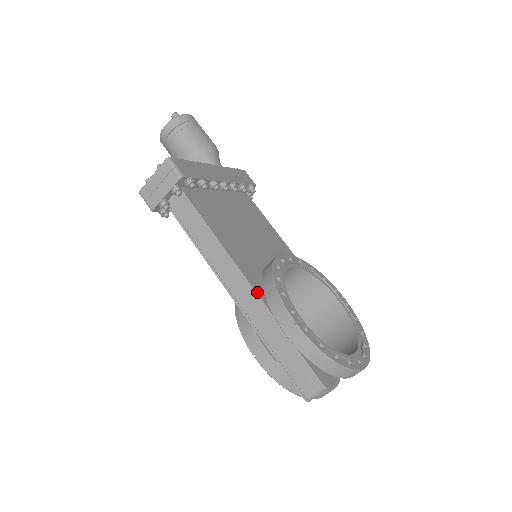
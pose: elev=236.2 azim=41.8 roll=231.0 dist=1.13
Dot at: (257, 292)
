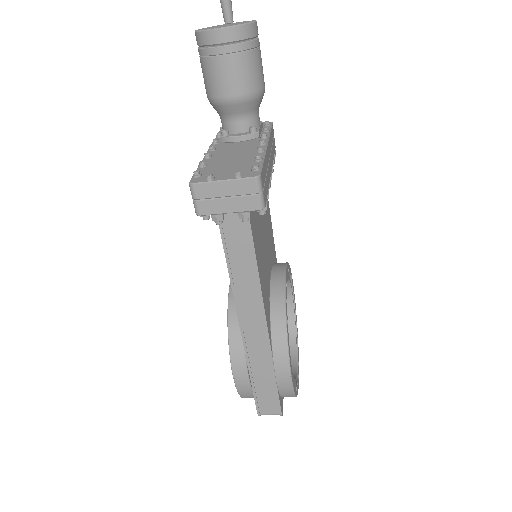
Dot at: (270, 338)
